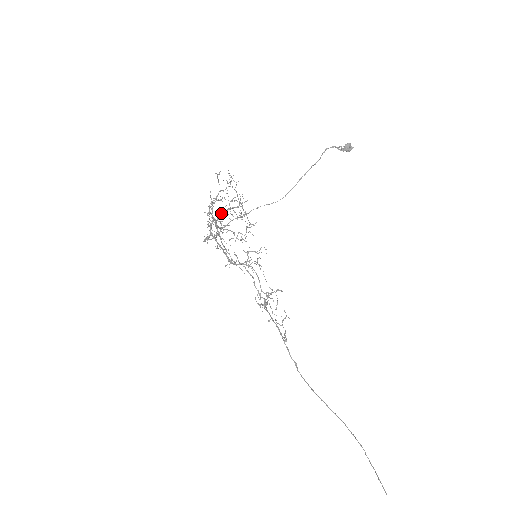
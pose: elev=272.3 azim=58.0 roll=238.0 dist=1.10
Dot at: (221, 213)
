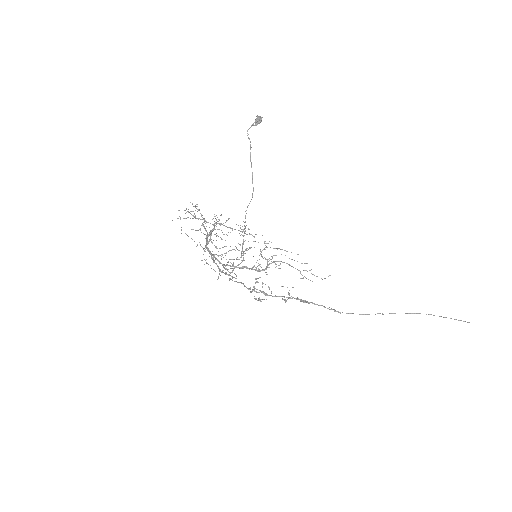
Dot at: occluded
